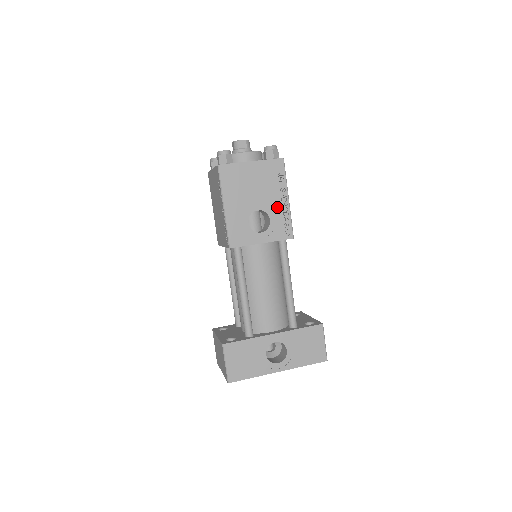
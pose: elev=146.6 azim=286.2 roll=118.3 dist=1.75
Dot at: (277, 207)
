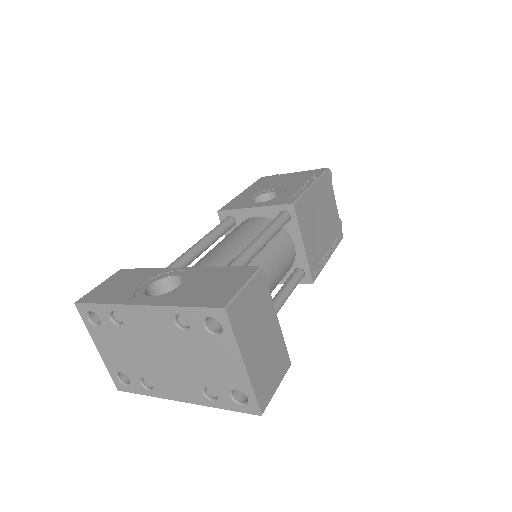
Dot at: (294, 189)
